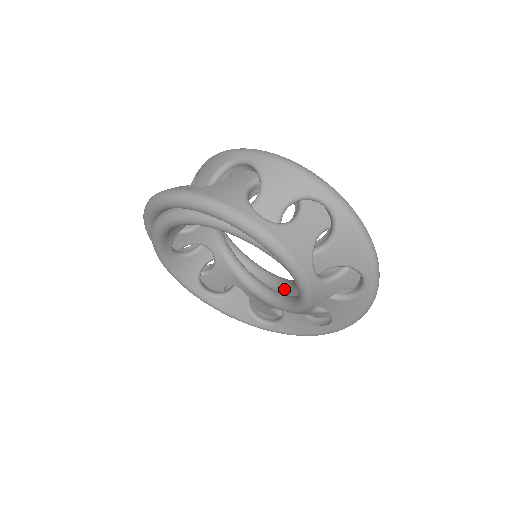
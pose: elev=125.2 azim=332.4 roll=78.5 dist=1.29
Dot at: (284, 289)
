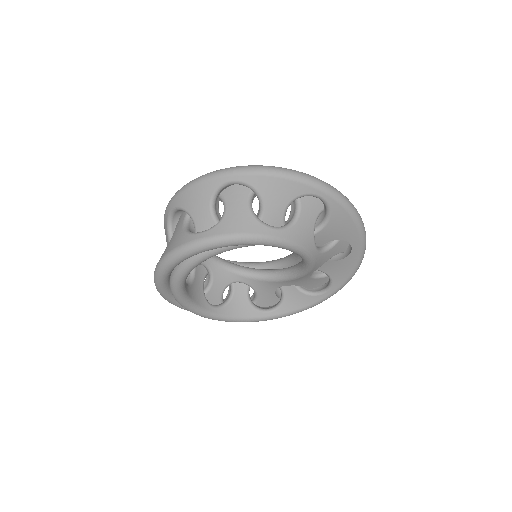
Dot at: (298, 257)
